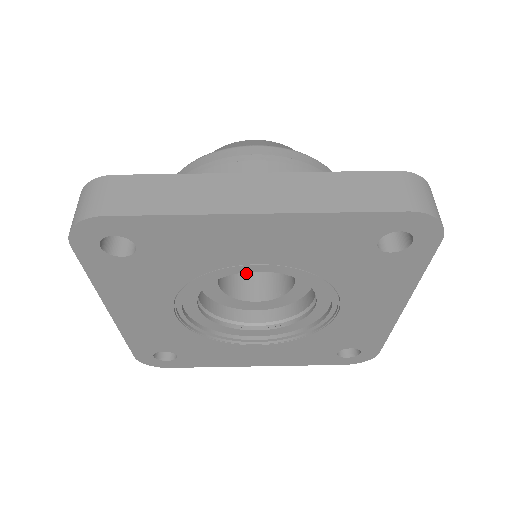
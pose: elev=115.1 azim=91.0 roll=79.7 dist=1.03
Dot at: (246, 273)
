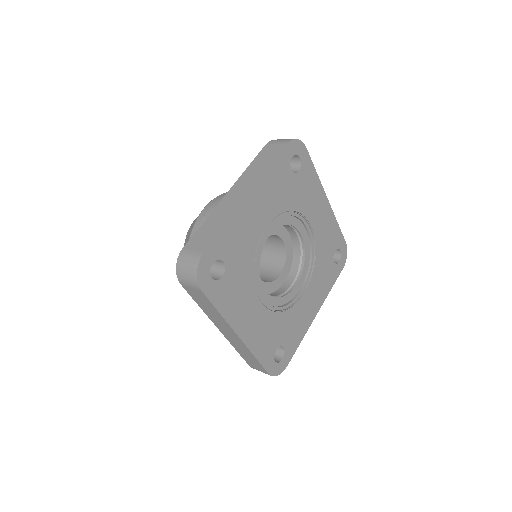
Dot at: (260, 275)
